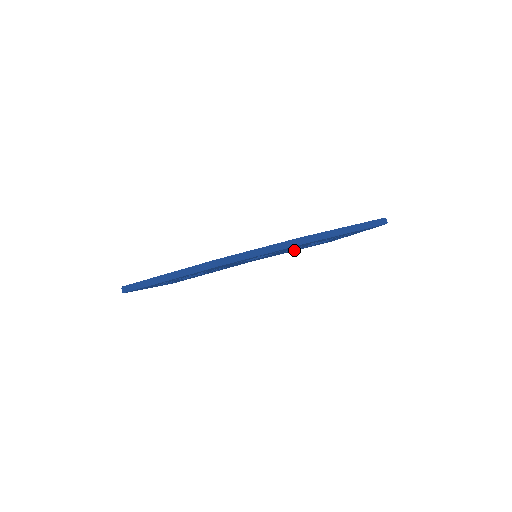
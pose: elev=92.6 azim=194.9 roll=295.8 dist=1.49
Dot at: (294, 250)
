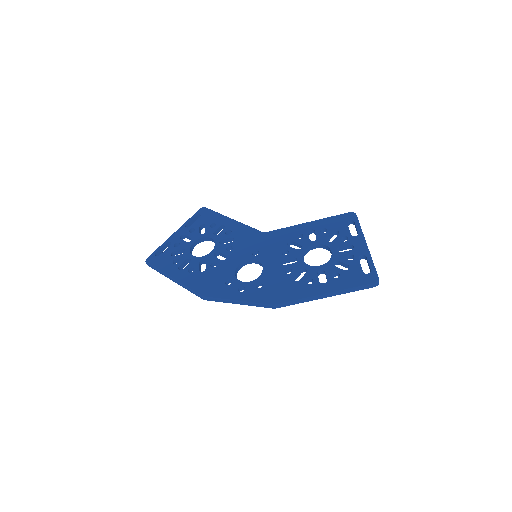
Dot at: occluded
